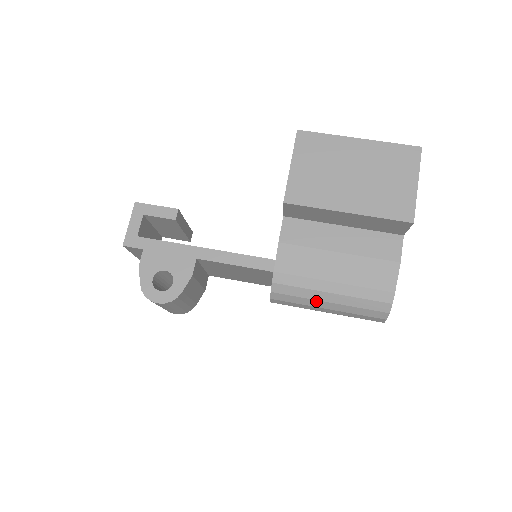
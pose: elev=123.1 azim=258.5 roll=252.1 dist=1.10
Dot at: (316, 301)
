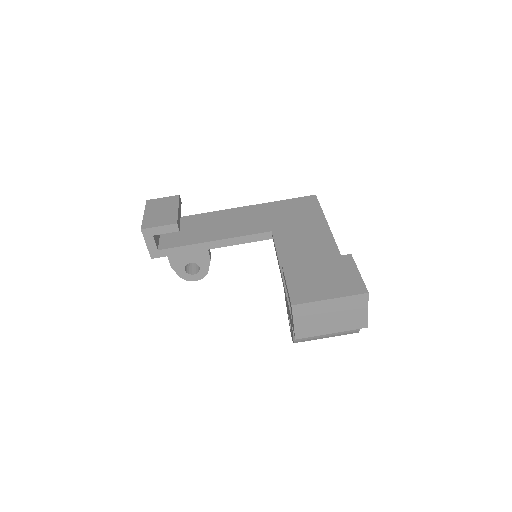
Dot at: occluded
